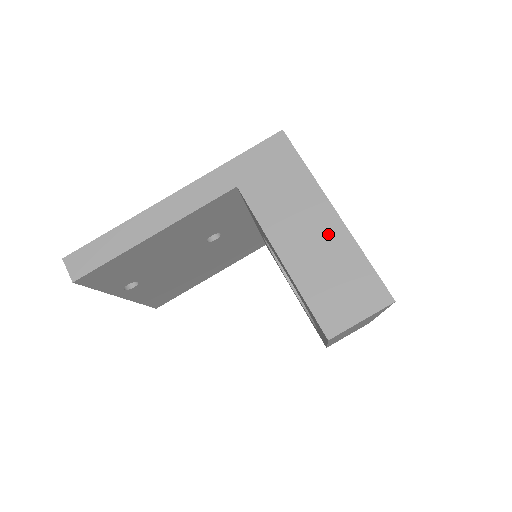
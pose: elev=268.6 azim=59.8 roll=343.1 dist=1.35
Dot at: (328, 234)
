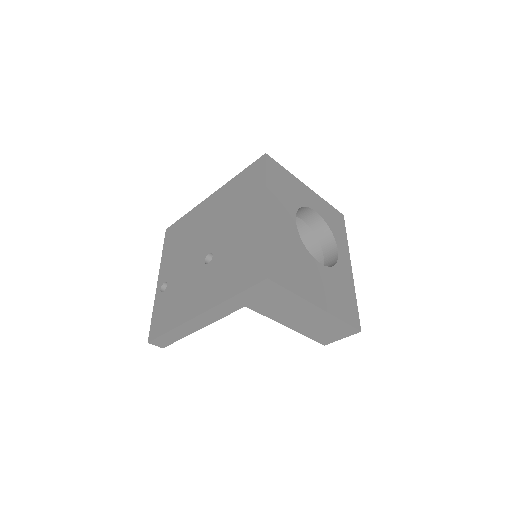
Dot at: (316, 316)
